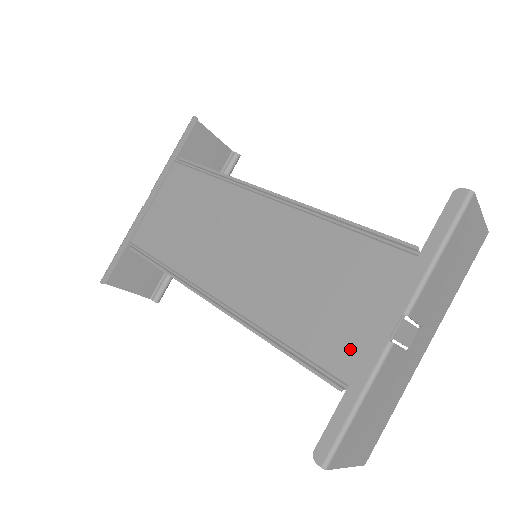
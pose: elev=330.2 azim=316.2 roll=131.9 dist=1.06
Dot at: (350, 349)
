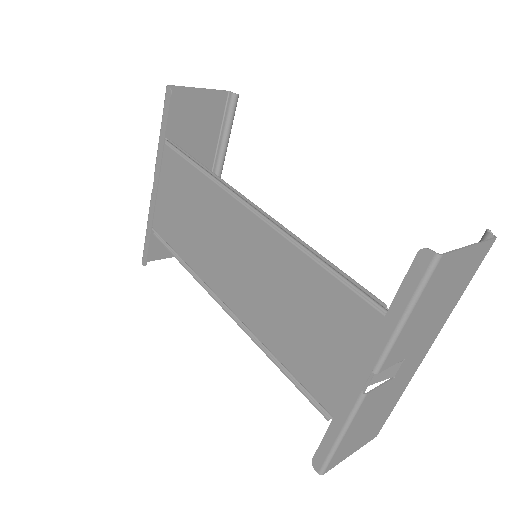
Dot at: (332, 388)
